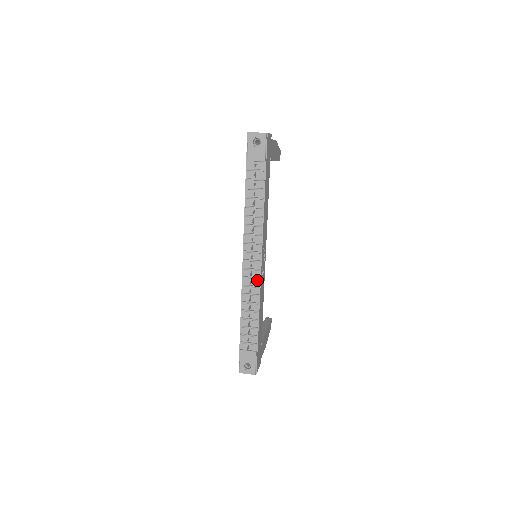
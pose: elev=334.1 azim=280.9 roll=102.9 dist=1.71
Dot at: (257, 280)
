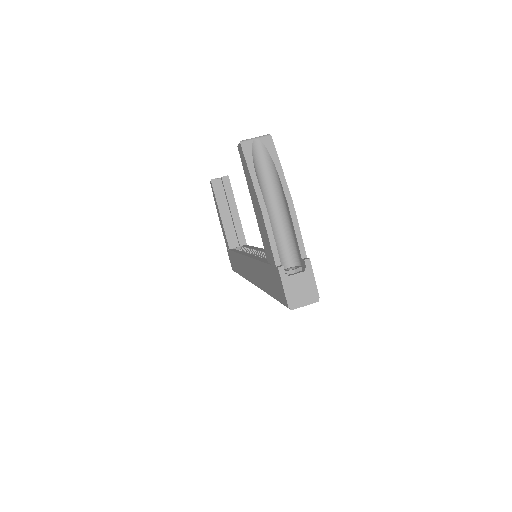
Dot at: occluded
